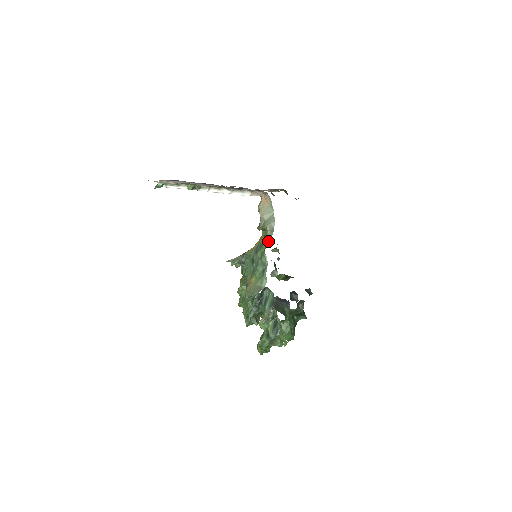
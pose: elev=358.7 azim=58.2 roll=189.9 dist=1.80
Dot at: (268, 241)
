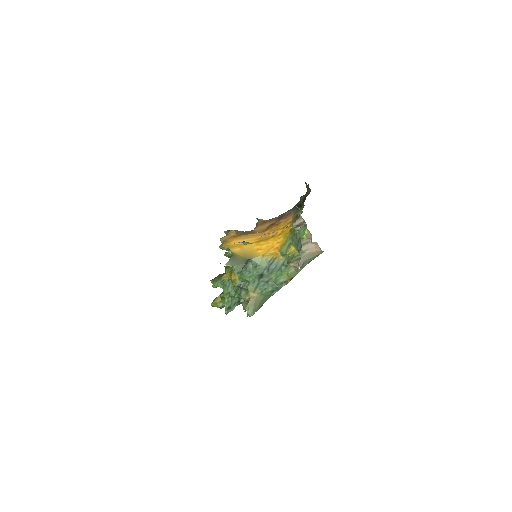
Dot at: (294, 276)
